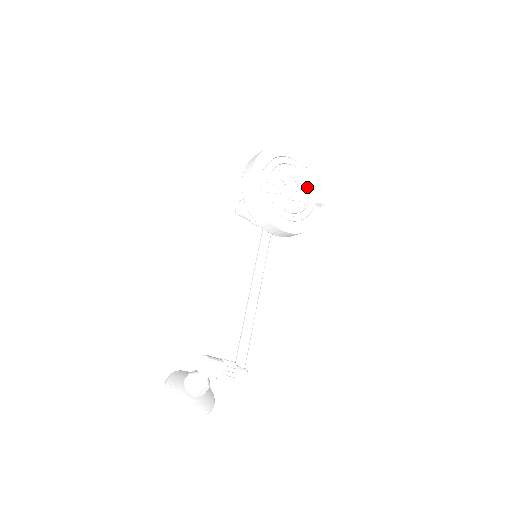
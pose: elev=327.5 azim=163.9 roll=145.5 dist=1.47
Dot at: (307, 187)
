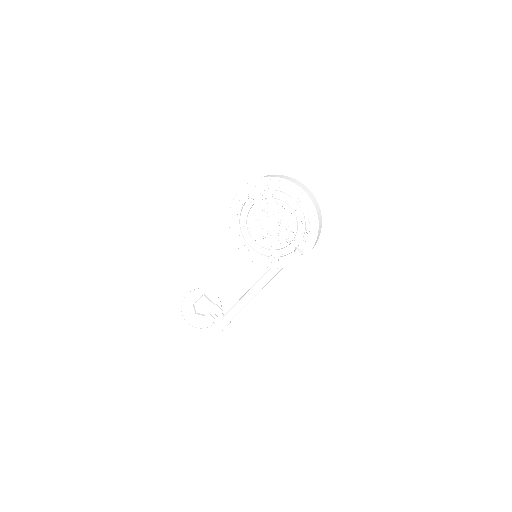
Dot at: (295, 230)
